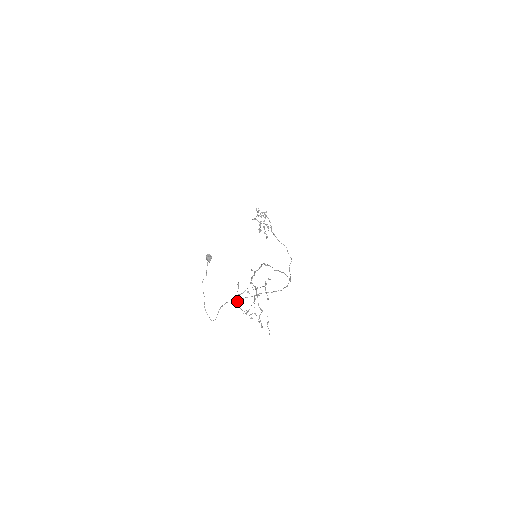
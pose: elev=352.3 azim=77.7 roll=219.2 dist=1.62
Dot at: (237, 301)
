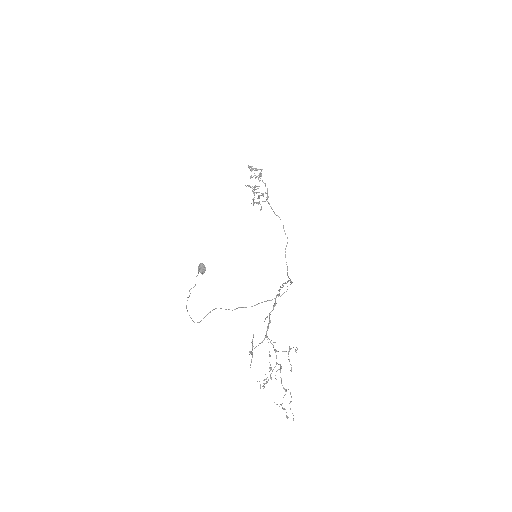
Dot at: occluded
